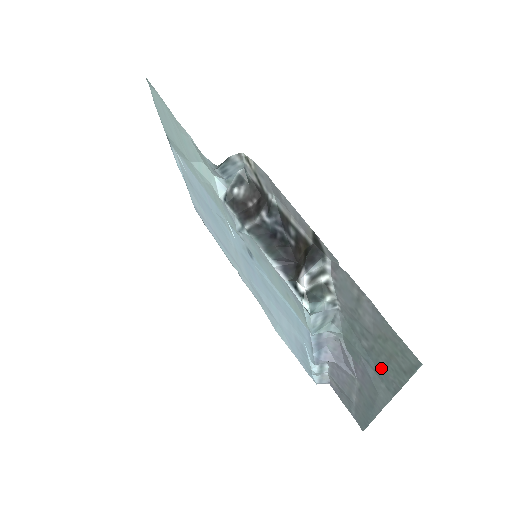
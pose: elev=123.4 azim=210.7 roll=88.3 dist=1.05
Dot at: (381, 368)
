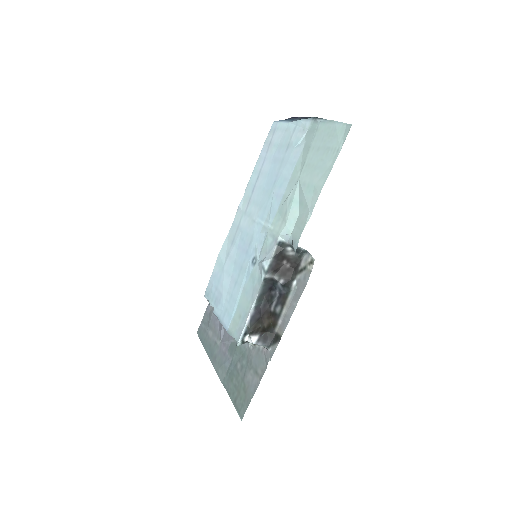
Dot at: (232, 377)
